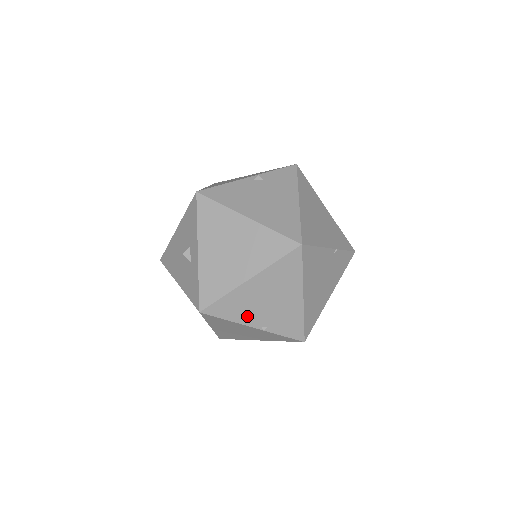
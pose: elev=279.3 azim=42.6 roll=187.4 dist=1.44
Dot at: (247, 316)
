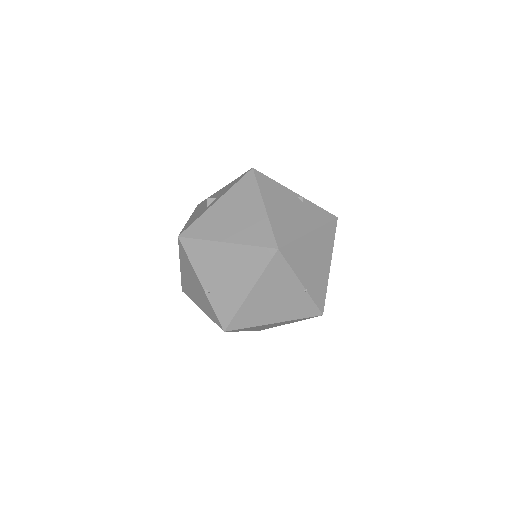
Dot at: (204, 270)
